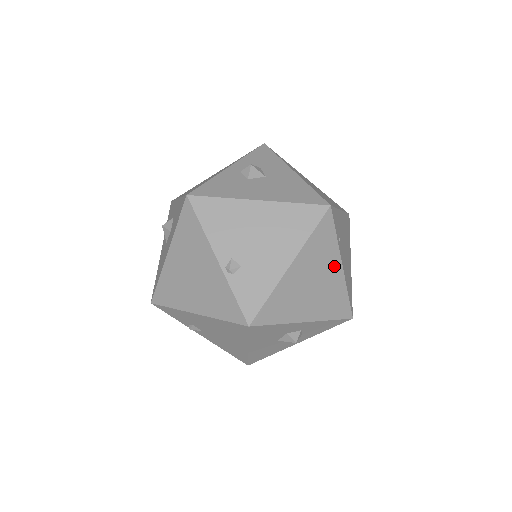
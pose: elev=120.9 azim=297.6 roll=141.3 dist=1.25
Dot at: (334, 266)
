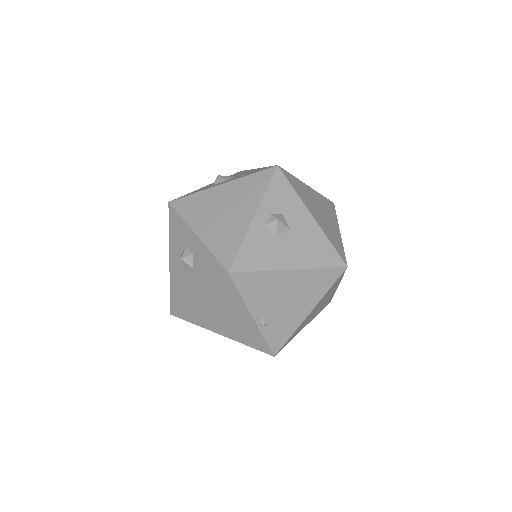
Dot at: (333, 291)
